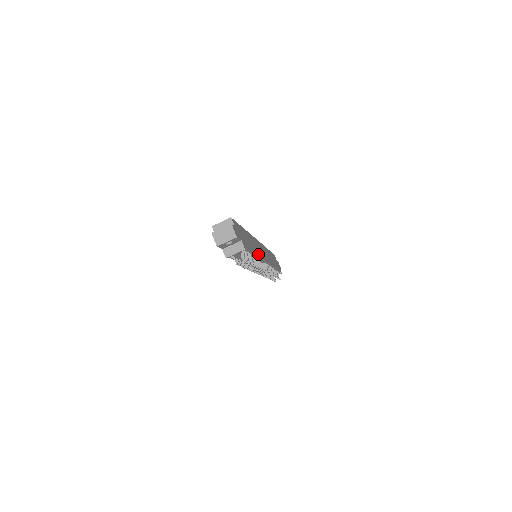
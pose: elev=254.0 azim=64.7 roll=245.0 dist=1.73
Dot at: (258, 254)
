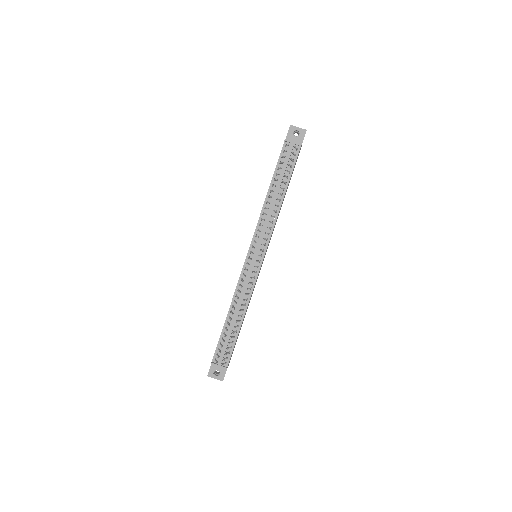
Dot at: occluded
